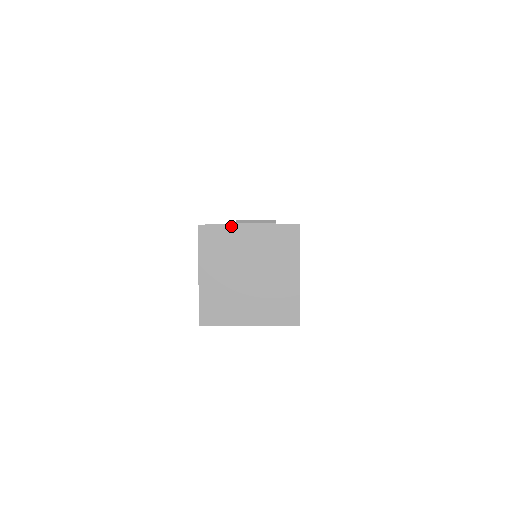
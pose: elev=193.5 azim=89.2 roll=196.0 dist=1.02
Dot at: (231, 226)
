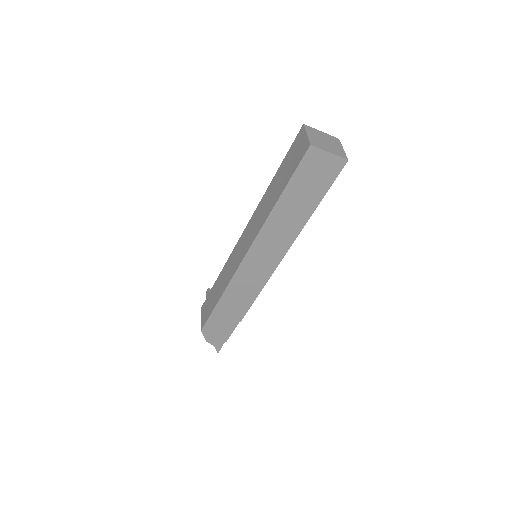
Dot at: (315, 129)
